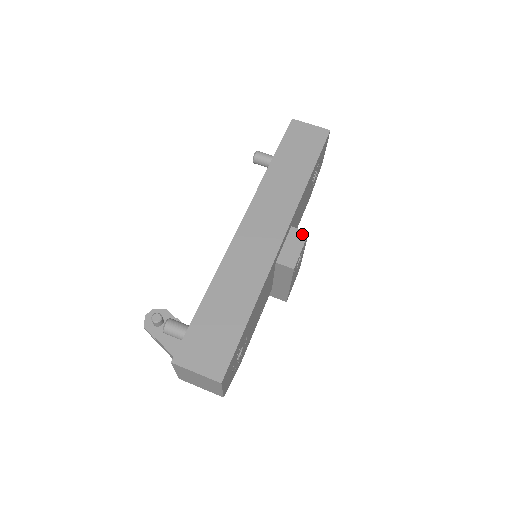
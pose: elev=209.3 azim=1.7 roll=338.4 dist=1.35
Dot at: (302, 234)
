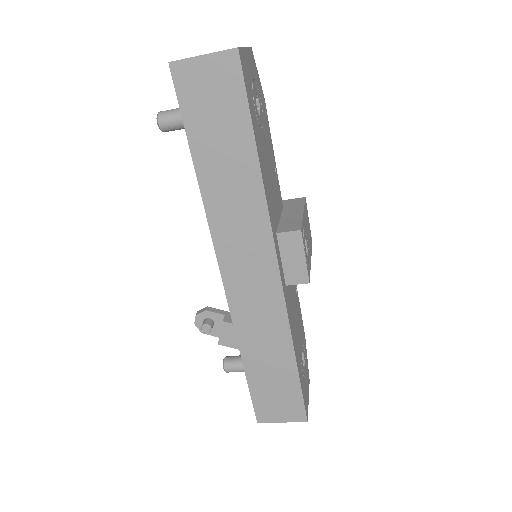
Dot at: (294, 237)
